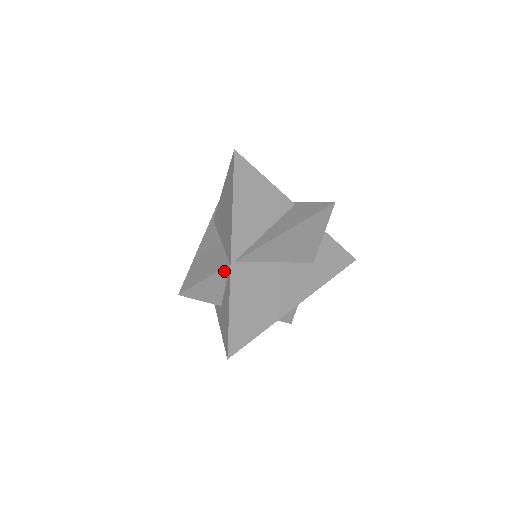
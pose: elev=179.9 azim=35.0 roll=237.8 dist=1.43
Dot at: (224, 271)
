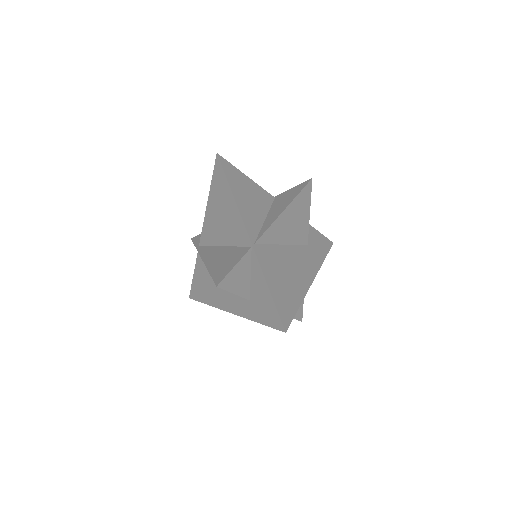
Dot at: (248, 255)
